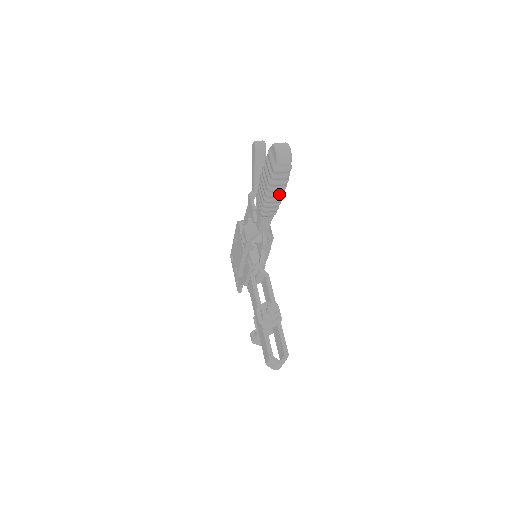
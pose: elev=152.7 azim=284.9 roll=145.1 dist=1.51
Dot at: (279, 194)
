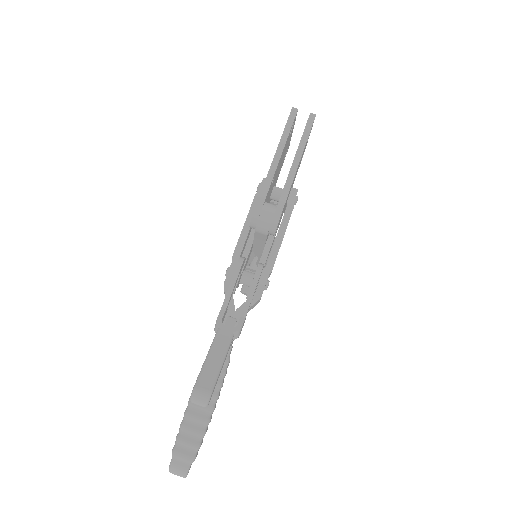
Dot at: occluded
